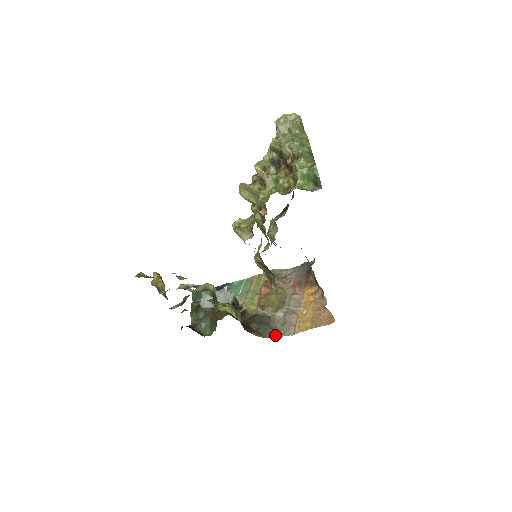
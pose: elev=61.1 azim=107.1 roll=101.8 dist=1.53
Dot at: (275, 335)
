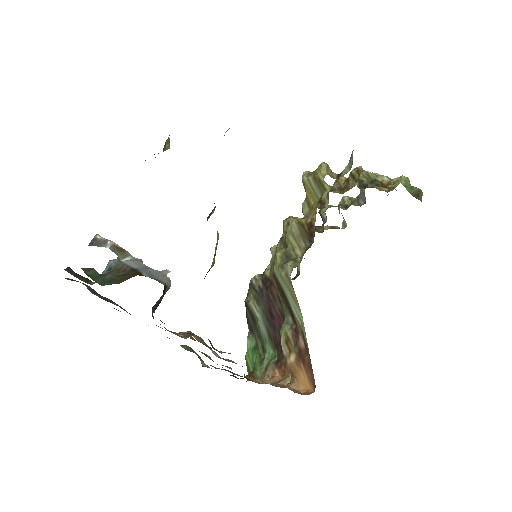
Dot at: occluded
